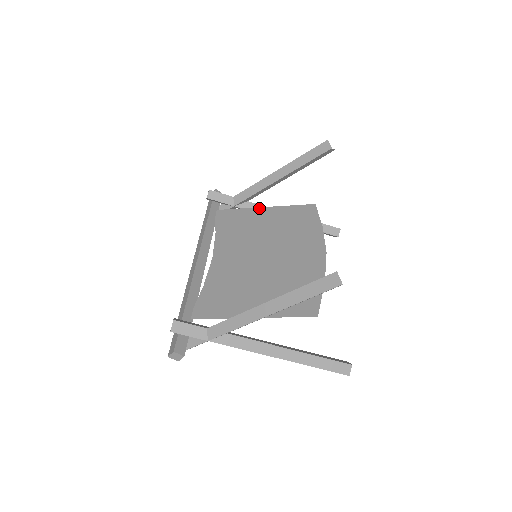
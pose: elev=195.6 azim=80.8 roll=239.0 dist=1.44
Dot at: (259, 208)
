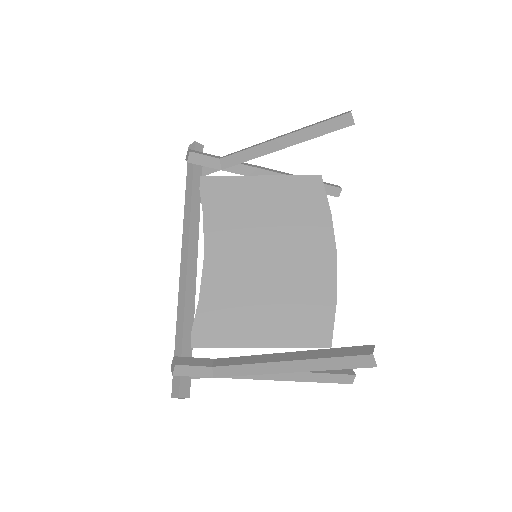
Dot at: (253, 177)
